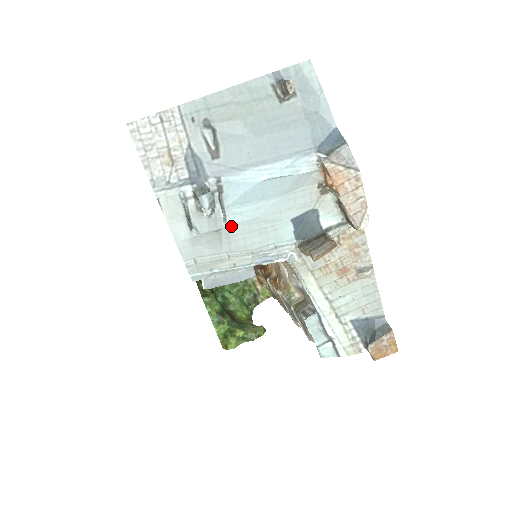
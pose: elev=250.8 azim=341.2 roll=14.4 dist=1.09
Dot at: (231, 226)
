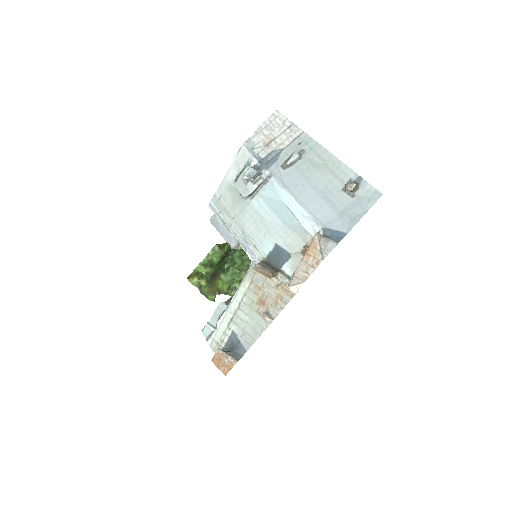
Dot at: (251, 205)
